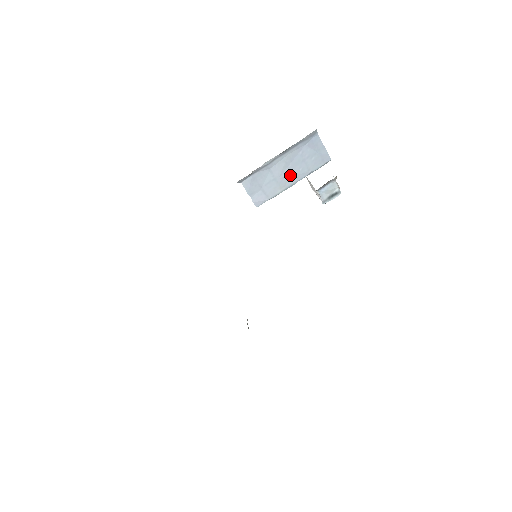
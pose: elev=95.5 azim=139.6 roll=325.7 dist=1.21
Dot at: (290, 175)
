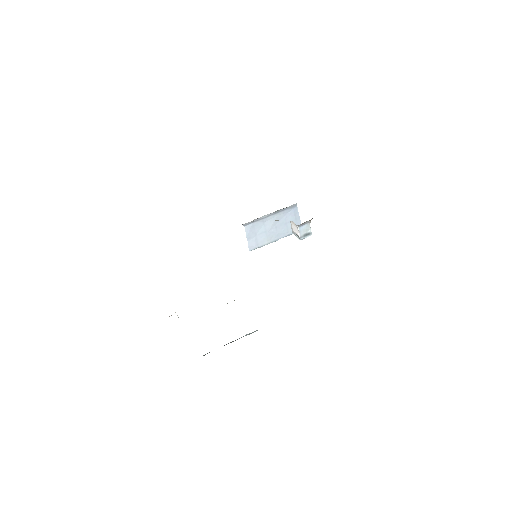
Dot at: (276, 232)
